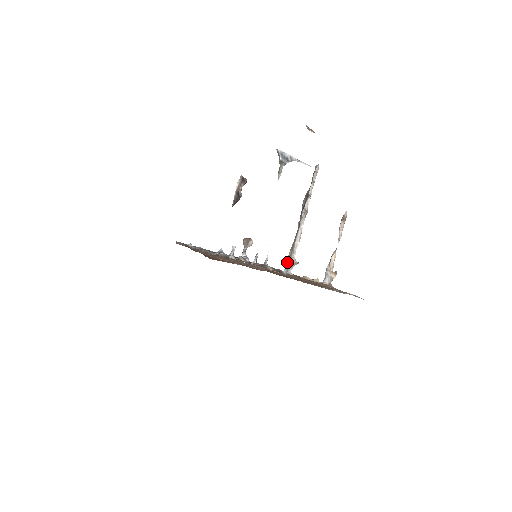
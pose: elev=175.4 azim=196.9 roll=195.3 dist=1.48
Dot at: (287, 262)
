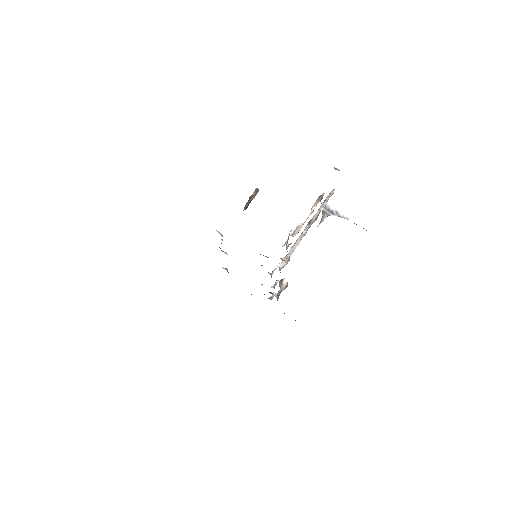
Dot at: occluded
